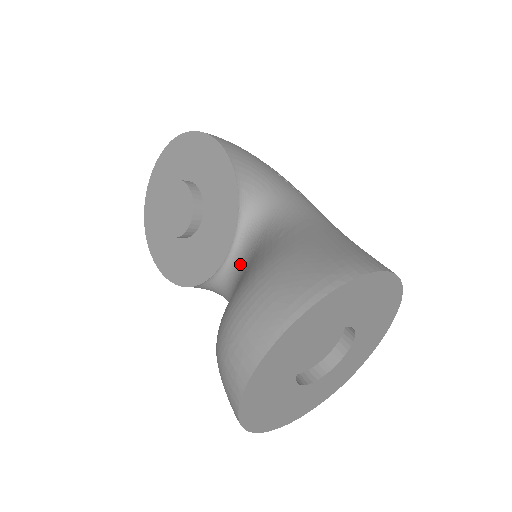
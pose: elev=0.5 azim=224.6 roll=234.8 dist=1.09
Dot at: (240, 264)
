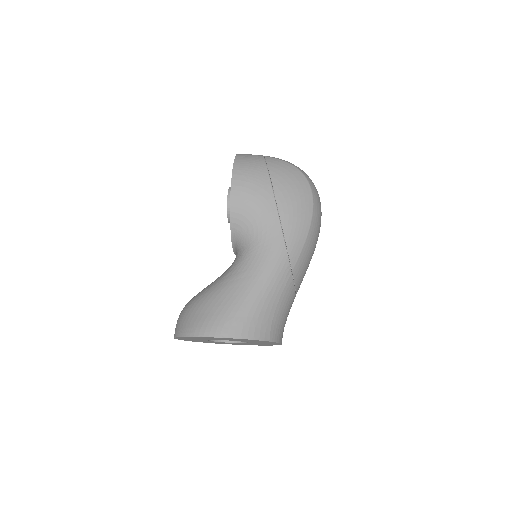
Dot at: occluded
